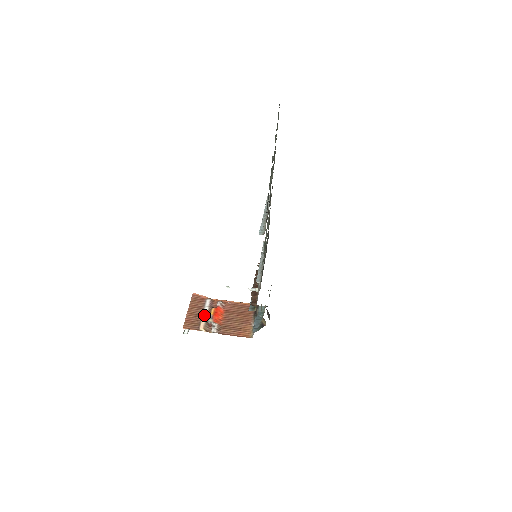
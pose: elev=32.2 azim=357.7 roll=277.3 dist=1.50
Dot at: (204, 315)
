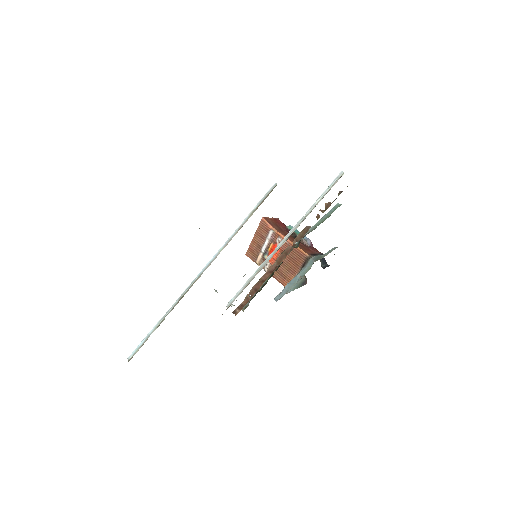
Dot at: (263, 248)
